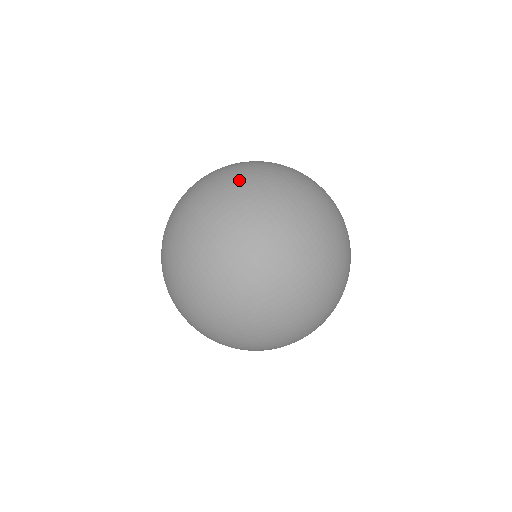
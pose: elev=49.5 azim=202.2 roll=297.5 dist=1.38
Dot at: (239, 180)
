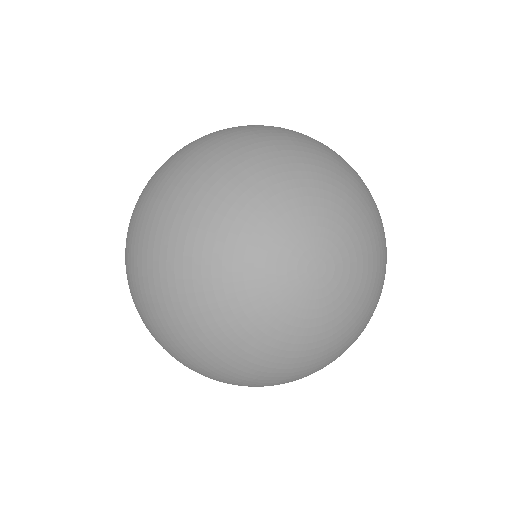
Dot at: (133, 291)
